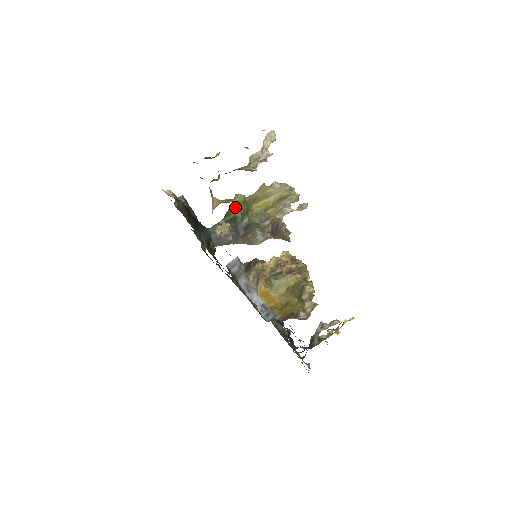
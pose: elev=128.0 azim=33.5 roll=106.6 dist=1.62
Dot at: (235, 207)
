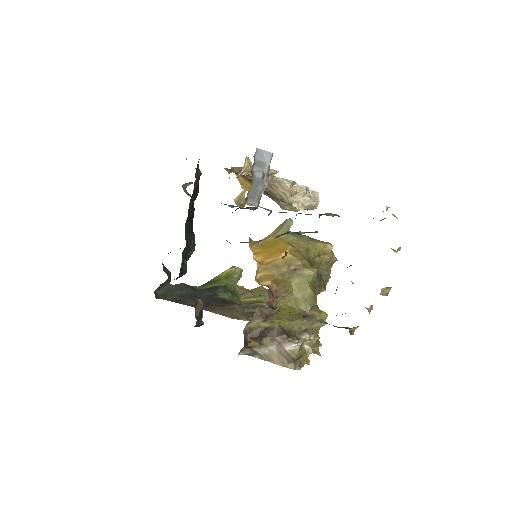
Dot at: (224, 277)
